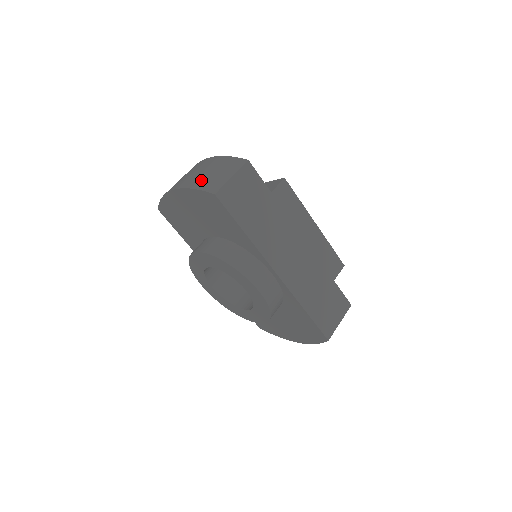
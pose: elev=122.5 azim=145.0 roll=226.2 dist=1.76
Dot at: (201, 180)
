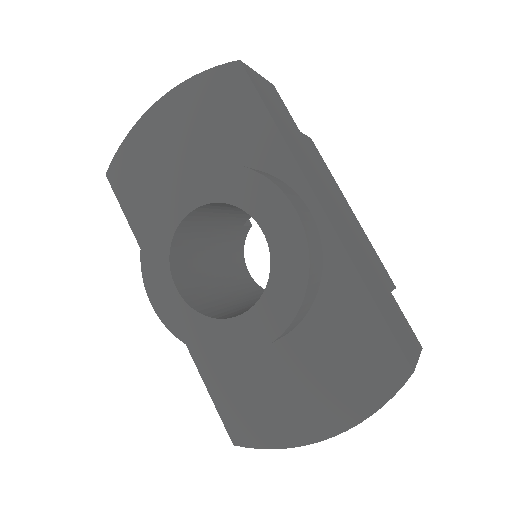
Dot at: occluded
